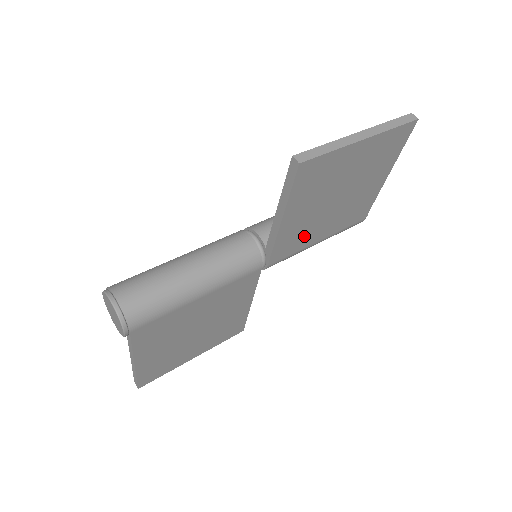
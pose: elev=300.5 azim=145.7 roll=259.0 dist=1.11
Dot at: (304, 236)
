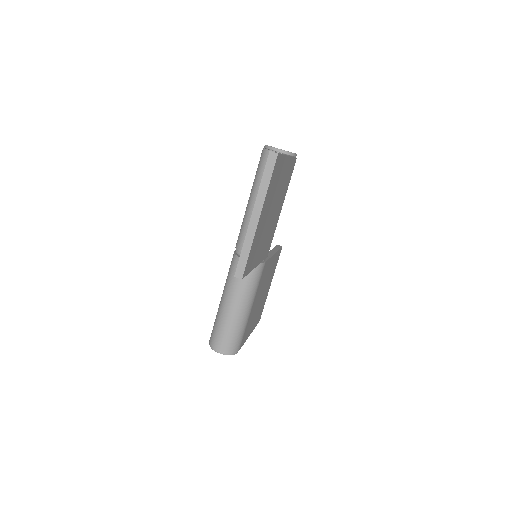
Dot at: (272, 231)
